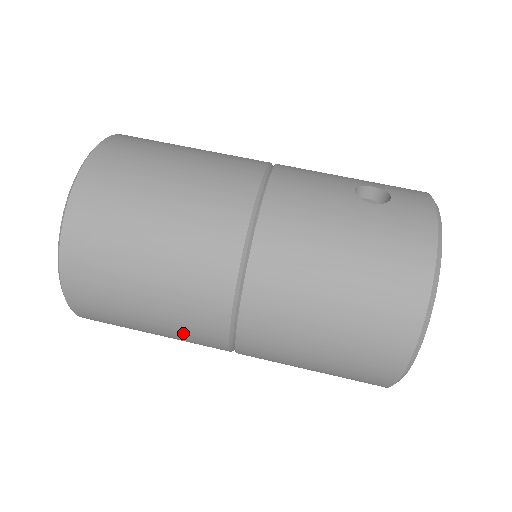
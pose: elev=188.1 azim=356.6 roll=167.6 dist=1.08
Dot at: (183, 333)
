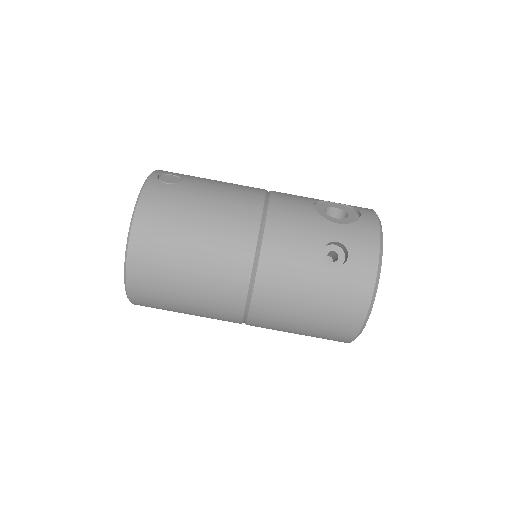
Dot at: occluded
